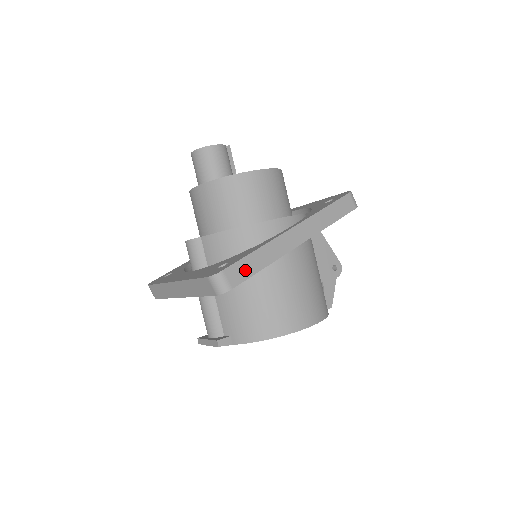
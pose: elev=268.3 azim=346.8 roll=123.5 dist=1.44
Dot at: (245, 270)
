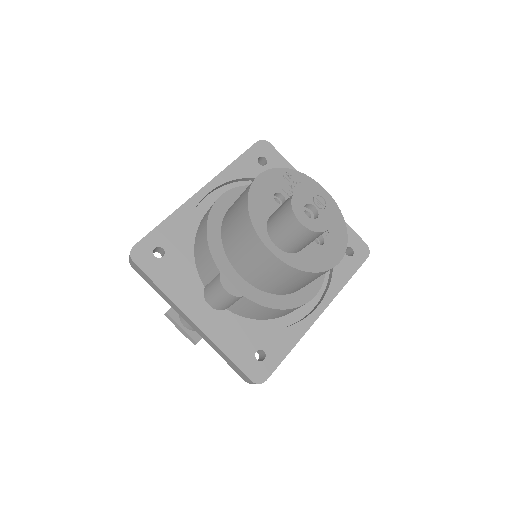
Dot at: occluded
